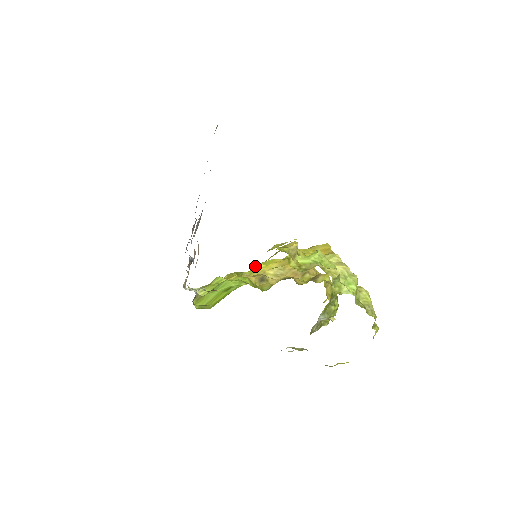
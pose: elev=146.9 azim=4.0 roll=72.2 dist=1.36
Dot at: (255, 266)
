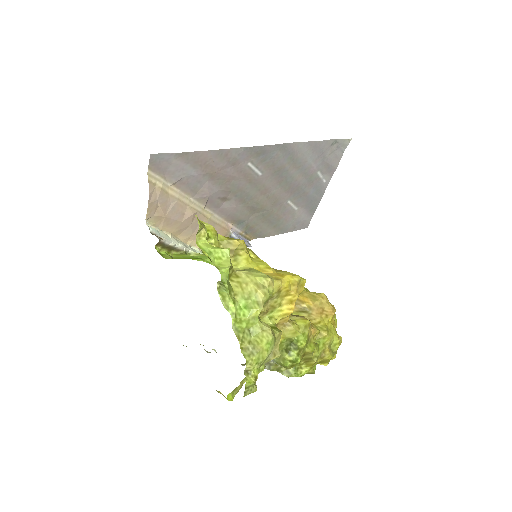
Dot at: occluded
